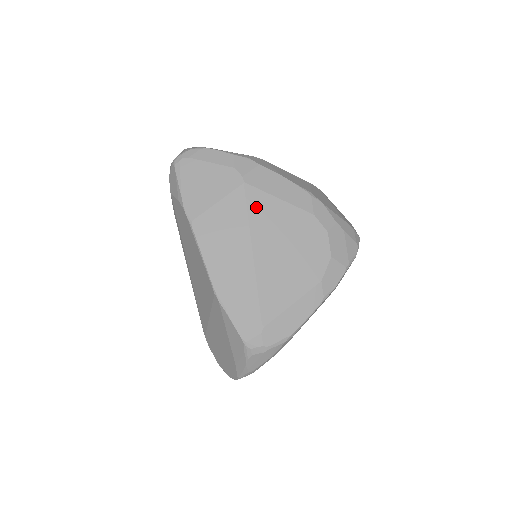
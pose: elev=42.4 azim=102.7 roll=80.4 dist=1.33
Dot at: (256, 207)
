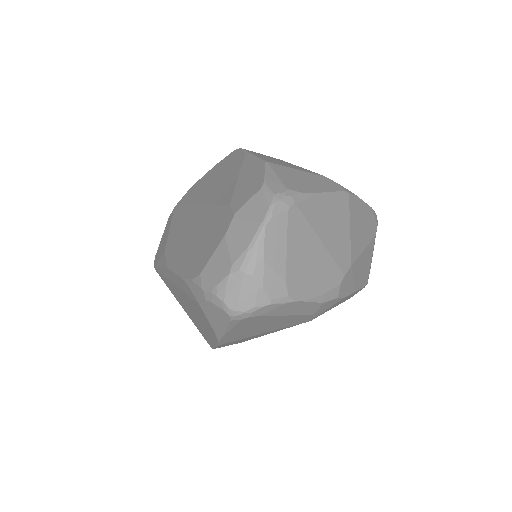
Dot at: occluded
